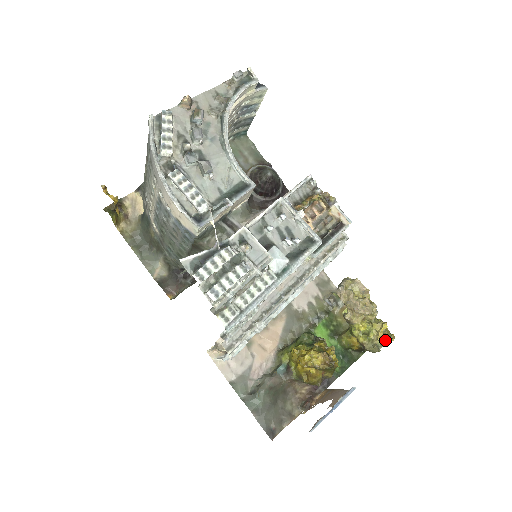
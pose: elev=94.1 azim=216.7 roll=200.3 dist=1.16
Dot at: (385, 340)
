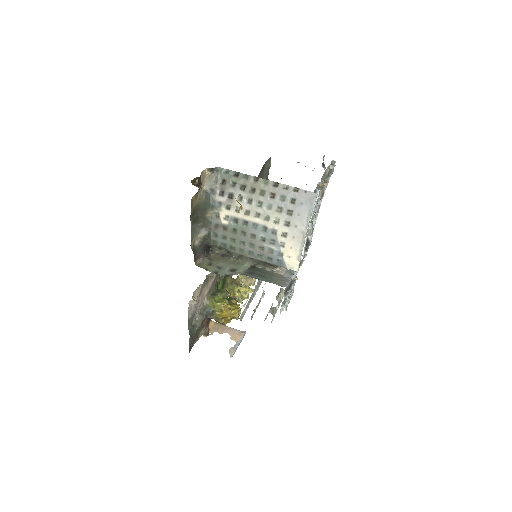
Dot at: (246, 297)
